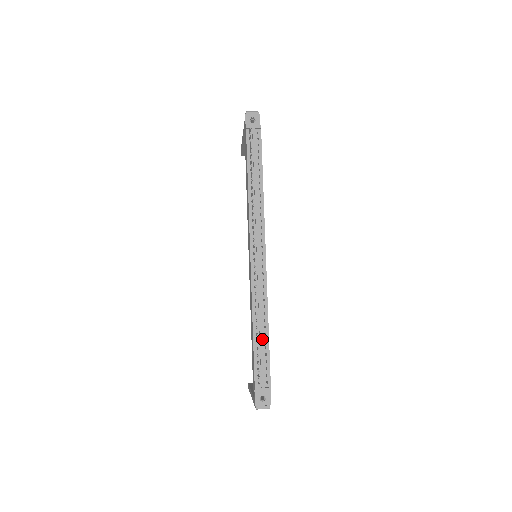
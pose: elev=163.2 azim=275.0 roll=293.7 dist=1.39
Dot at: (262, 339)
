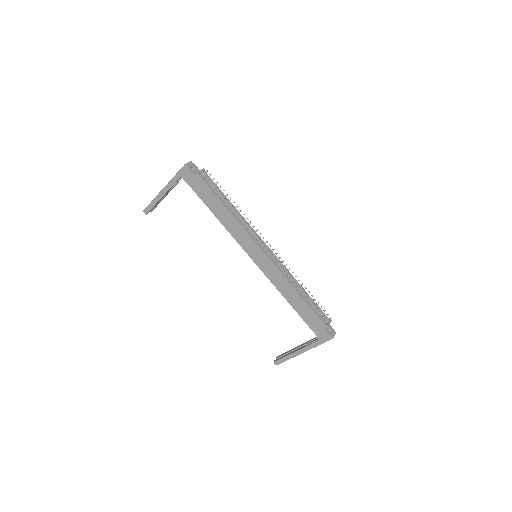
Dot at: (307, 296)
